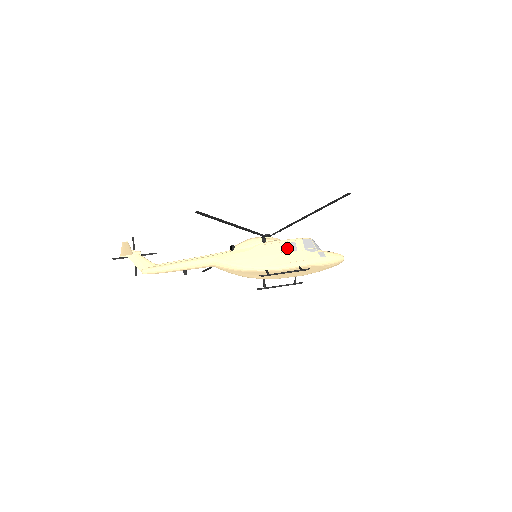
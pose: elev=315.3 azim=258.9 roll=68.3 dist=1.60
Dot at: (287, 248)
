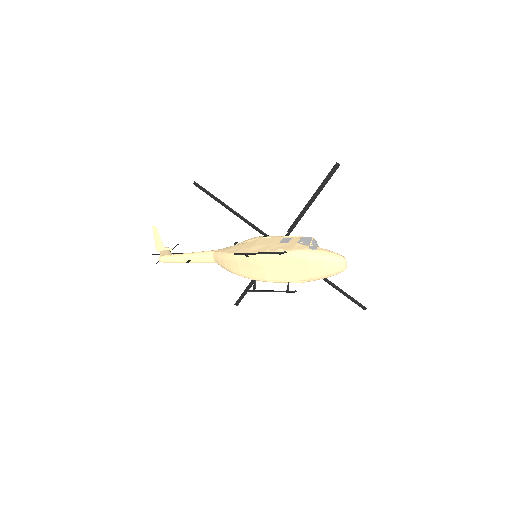
Dot at: (280, 241)
